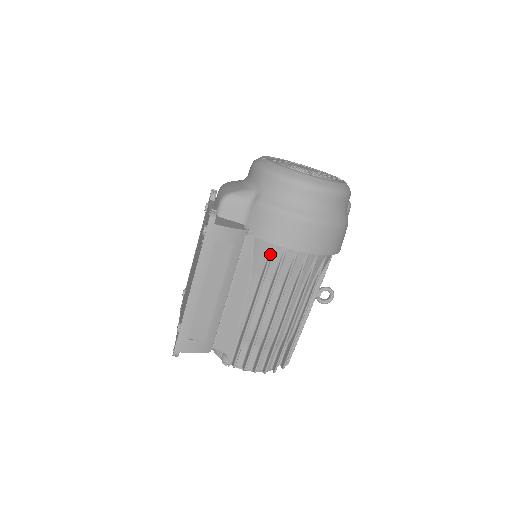
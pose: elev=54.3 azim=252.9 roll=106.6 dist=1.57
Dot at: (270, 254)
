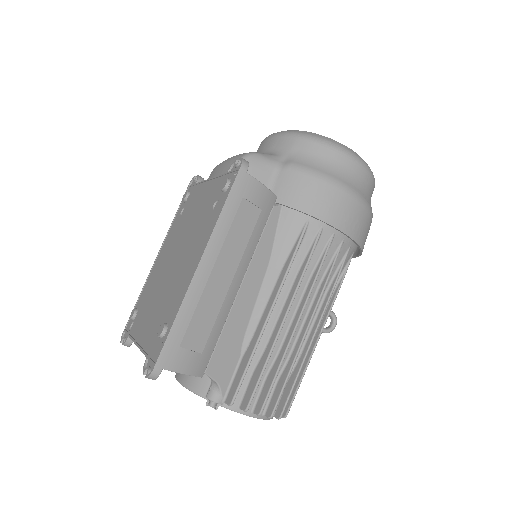
Dot at: (303, 232)
